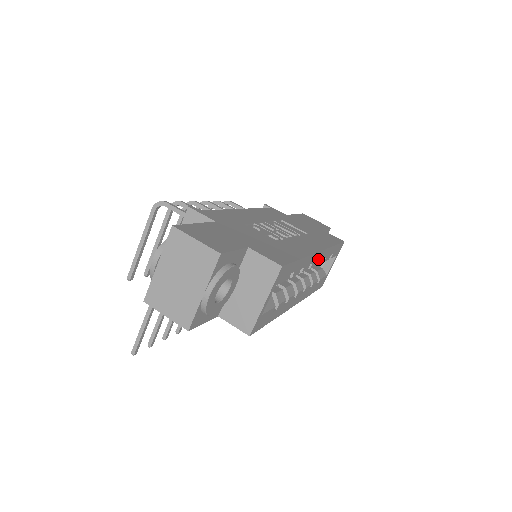
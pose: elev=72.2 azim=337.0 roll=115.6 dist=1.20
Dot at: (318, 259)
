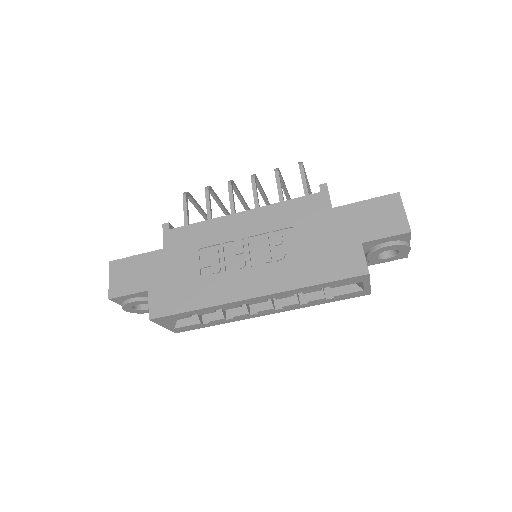
Dot at: (265, 299)
